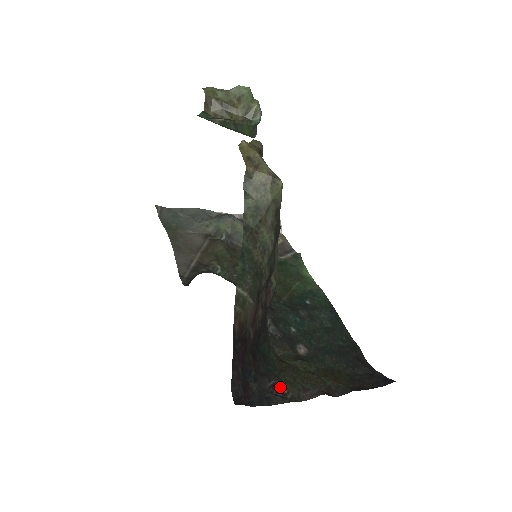
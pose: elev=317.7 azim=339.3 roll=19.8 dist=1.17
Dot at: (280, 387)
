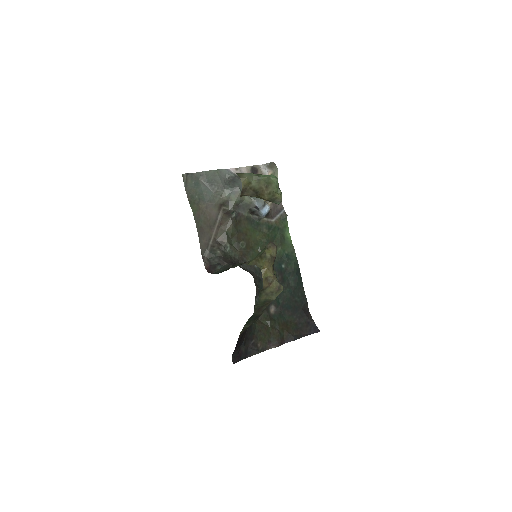
Dot at: (257, 344)
